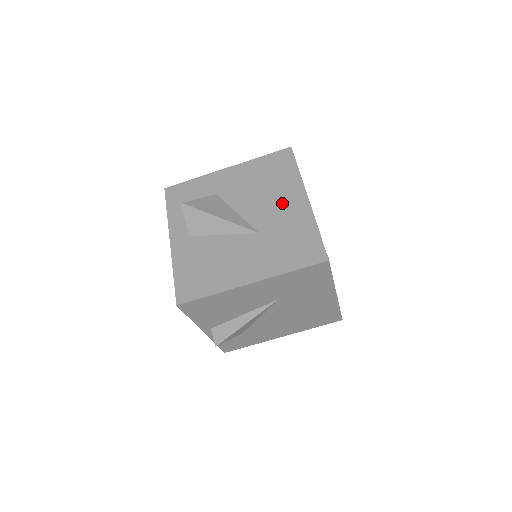
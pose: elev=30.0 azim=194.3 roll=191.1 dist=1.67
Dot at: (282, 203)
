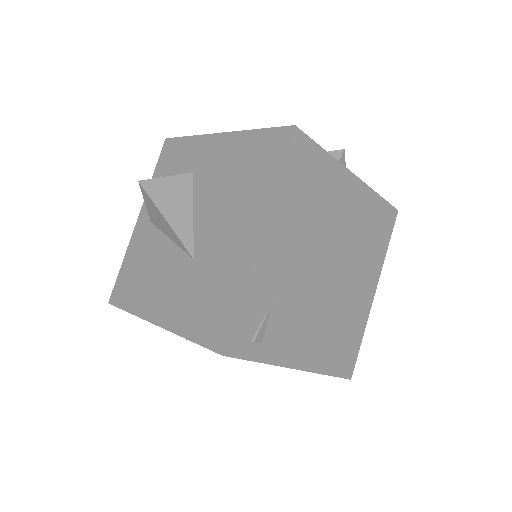
Dot at: (233, 227)
